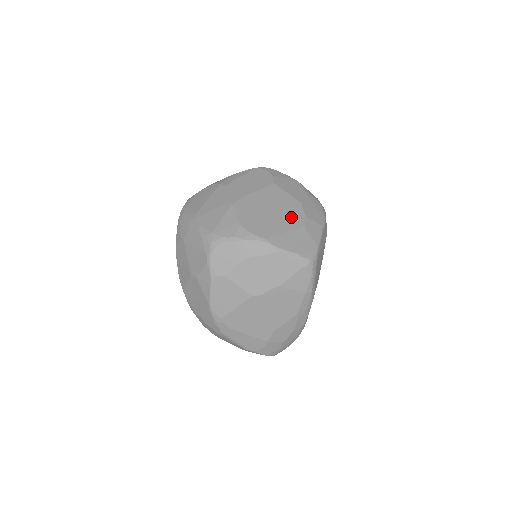
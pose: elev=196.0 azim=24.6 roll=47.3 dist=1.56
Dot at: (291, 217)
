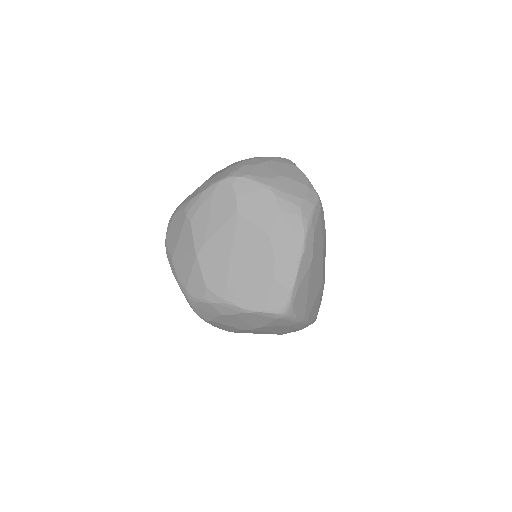
Dot at: (258, 263)
